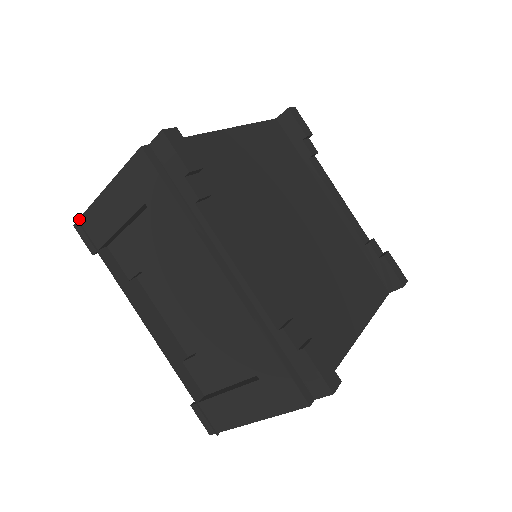
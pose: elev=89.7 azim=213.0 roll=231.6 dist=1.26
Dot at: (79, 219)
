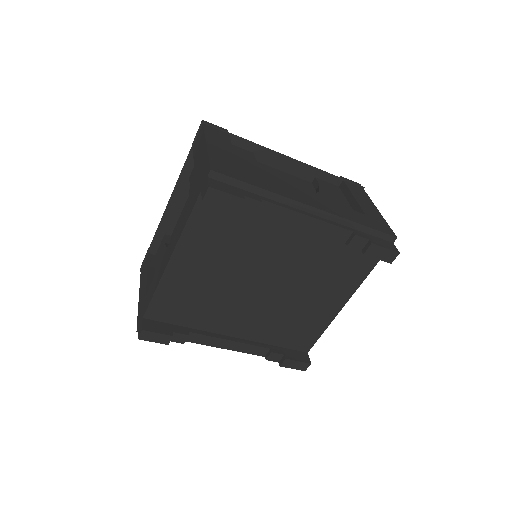
Dot at: occluded
